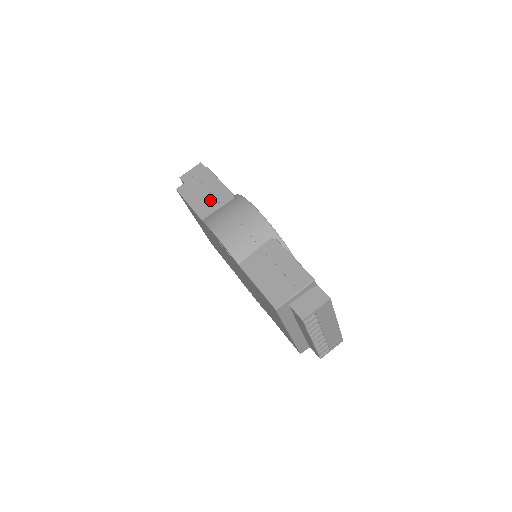
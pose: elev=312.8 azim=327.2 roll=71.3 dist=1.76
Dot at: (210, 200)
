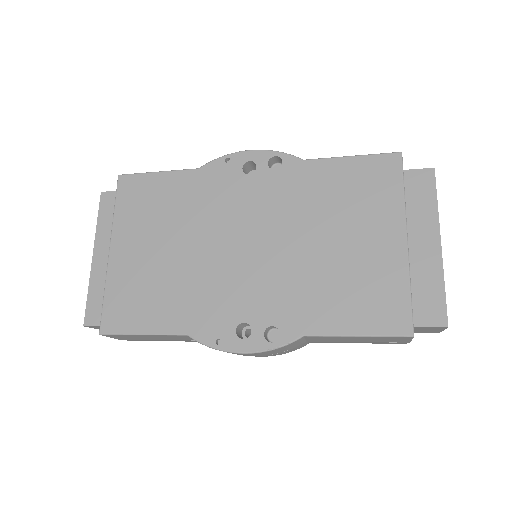
Dot at: occluded
